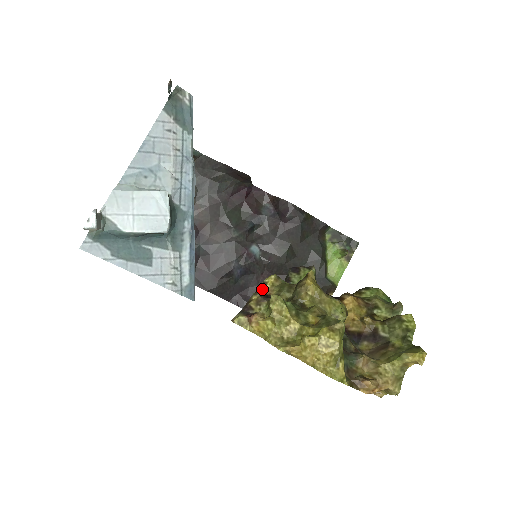
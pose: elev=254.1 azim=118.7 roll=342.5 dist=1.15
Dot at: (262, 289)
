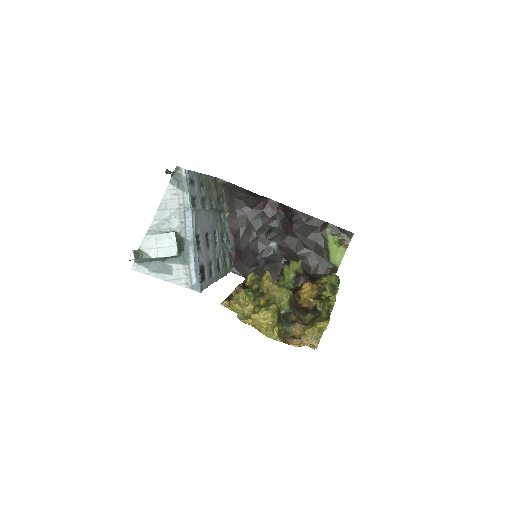
Dot at: (244, 282)
